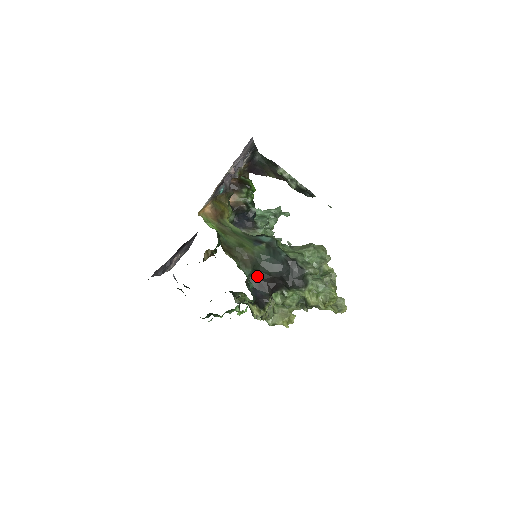
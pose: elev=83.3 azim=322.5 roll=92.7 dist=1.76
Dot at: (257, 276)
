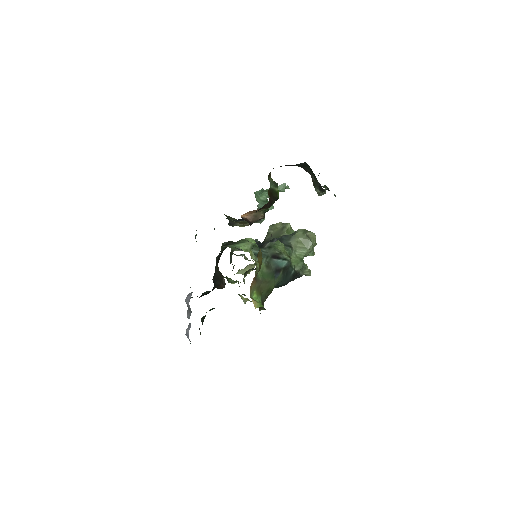
Dot at: occluded
